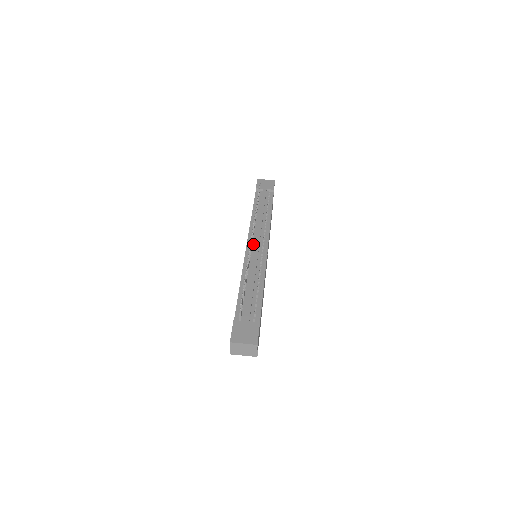
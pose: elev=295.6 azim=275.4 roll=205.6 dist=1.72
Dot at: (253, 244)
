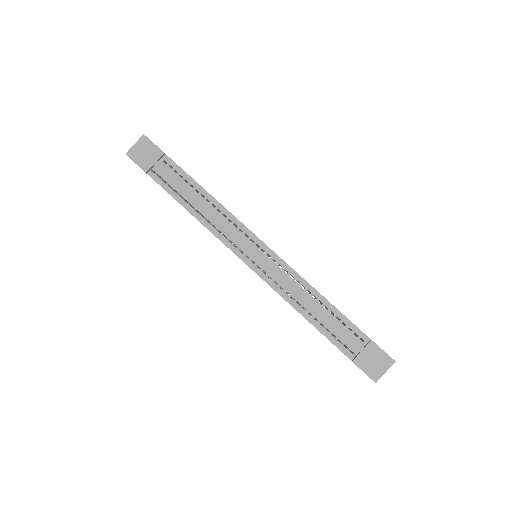
Dot at: (250, 257)
